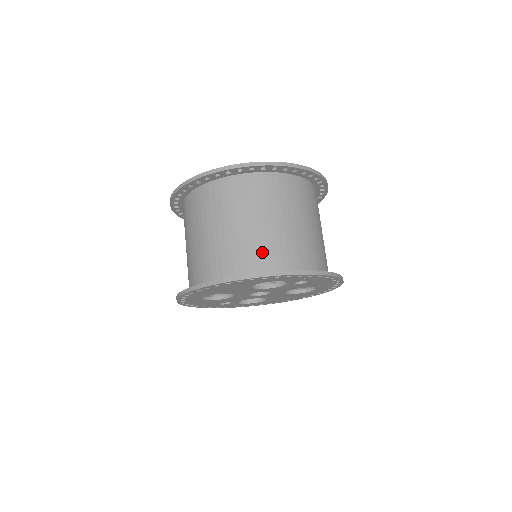
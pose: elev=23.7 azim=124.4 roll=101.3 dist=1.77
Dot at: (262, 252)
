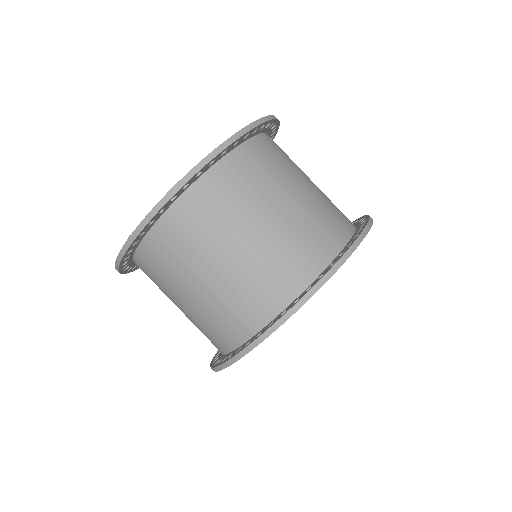
Dot at: (273, 274)
